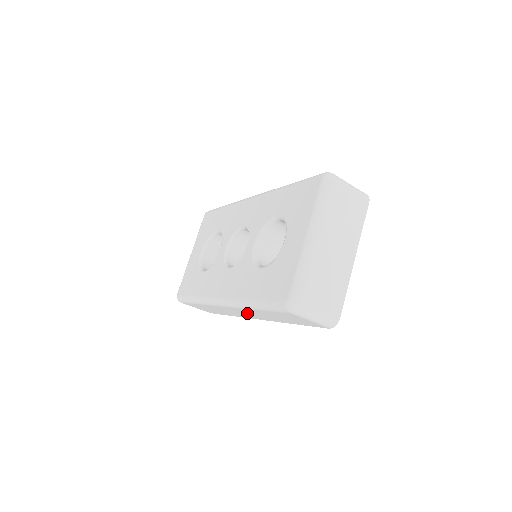
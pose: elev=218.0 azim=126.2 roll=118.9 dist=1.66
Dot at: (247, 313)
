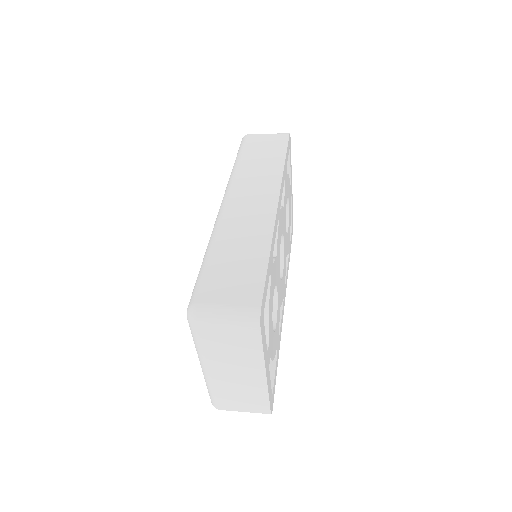
Dot at: occluded
